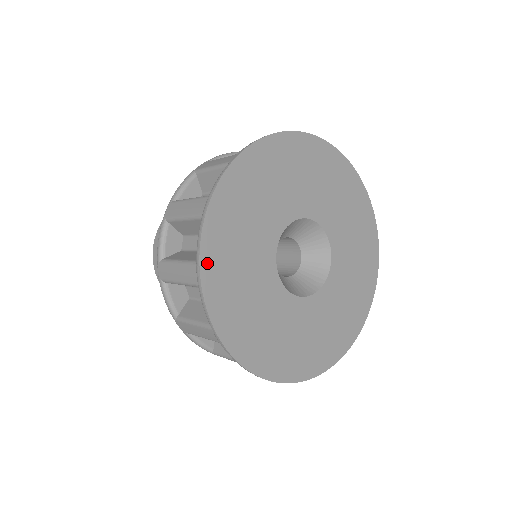
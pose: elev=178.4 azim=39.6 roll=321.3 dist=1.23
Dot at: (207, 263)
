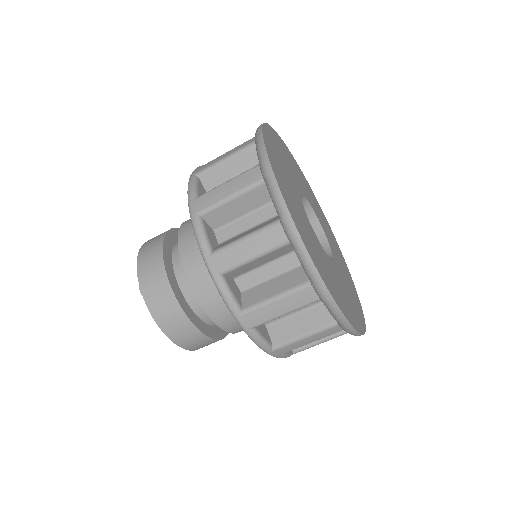
Dot at: (270, 158)
